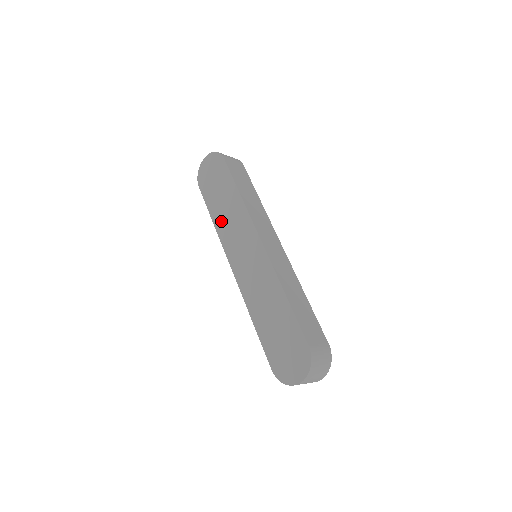
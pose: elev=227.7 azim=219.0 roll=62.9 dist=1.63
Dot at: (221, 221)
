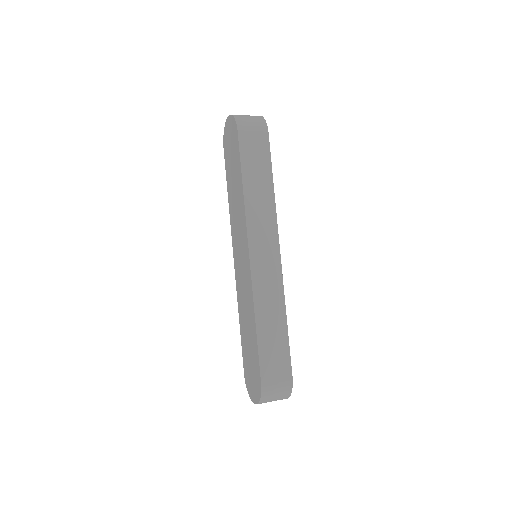
Dot at: (232, 204)
